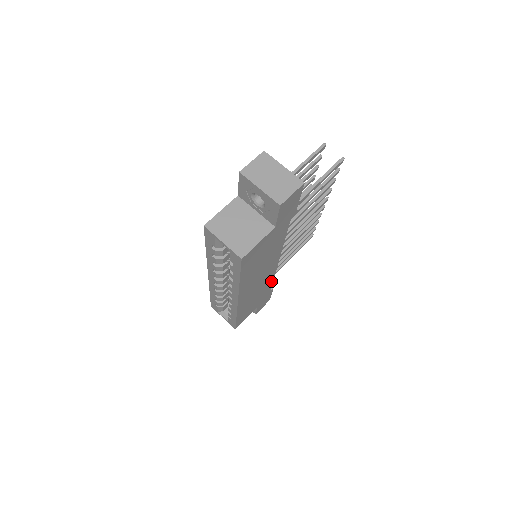
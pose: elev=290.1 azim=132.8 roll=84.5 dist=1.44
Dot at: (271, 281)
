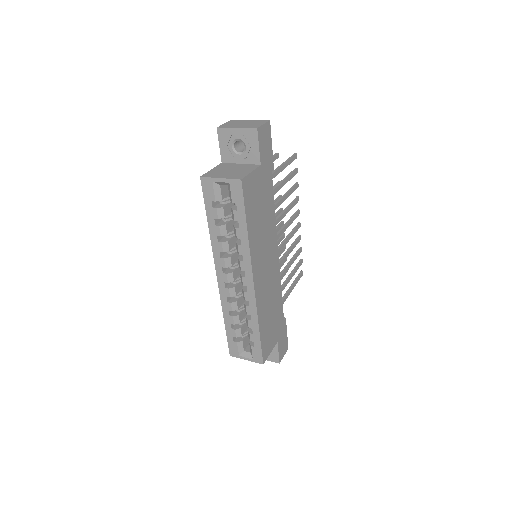
Dot at: (280, 295)
